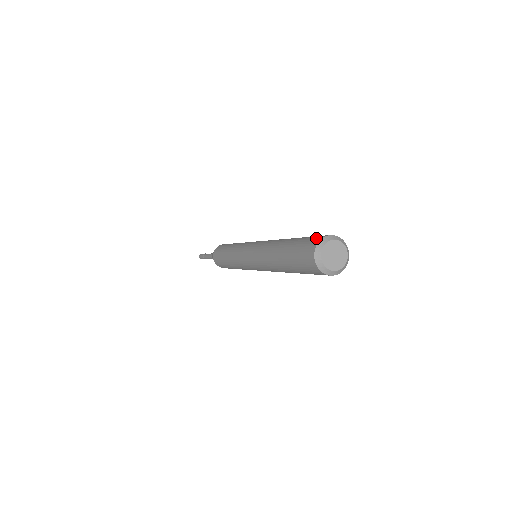
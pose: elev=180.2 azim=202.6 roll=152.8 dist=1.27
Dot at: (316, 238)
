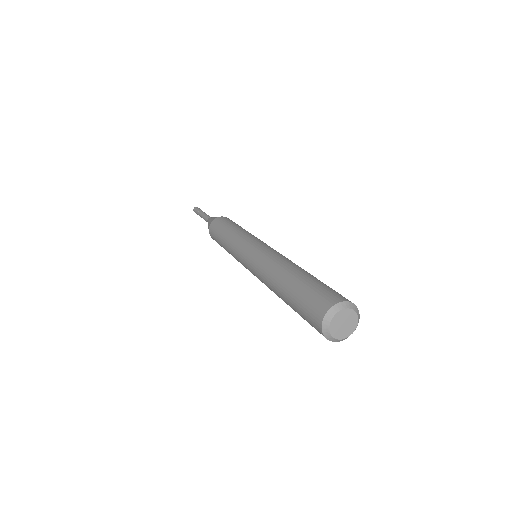
Dot at: (340, 296)
